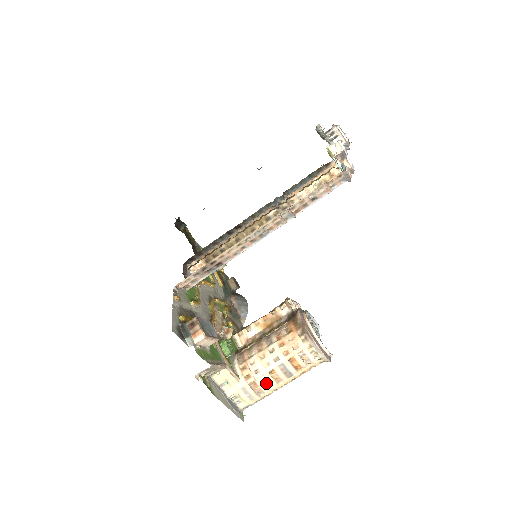
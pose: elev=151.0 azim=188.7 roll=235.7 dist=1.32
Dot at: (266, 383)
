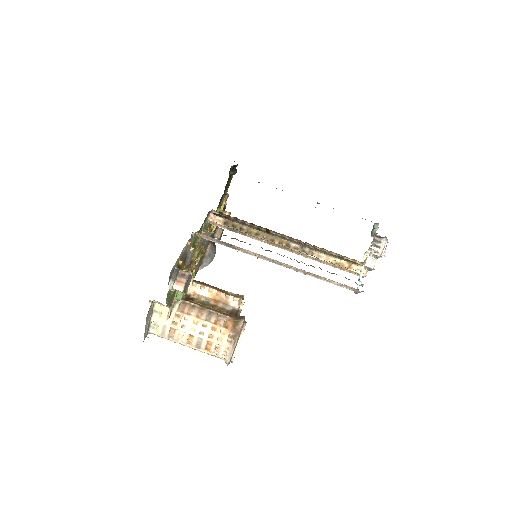
Dot at: (181, 337)
